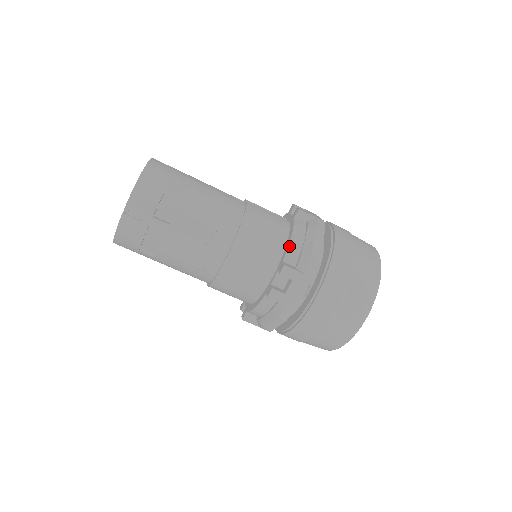
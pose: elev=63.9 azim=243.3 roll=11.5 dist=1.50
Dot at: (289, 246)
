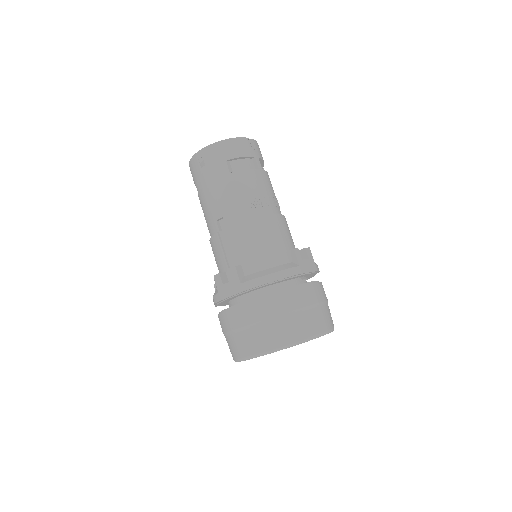
Dot at: occluded
